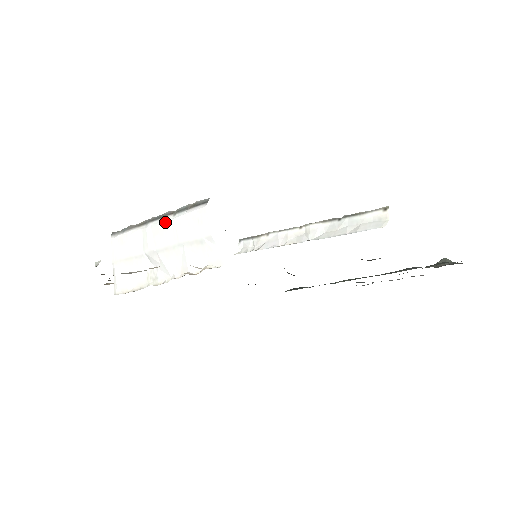
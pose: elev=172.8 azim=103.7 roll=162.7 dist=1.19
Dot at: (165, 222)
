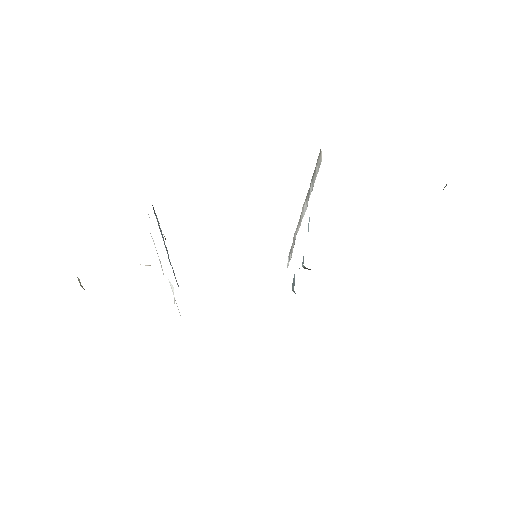
Dot at: occluded
